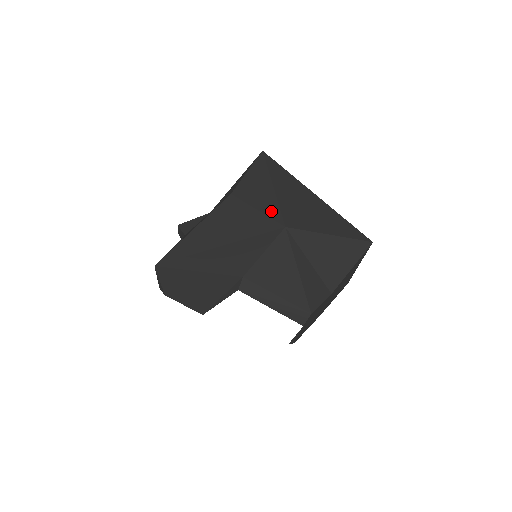
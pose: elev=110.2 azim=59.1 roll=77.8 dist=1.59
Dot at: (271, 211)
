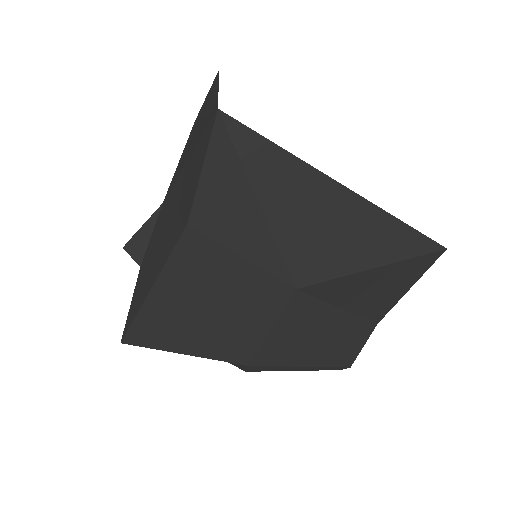
Dot at: (266, 259)
